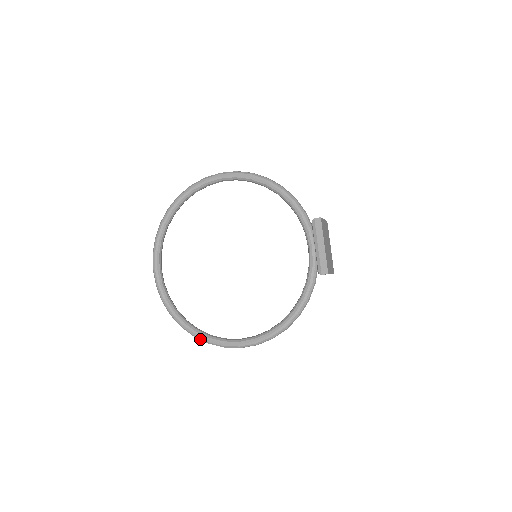
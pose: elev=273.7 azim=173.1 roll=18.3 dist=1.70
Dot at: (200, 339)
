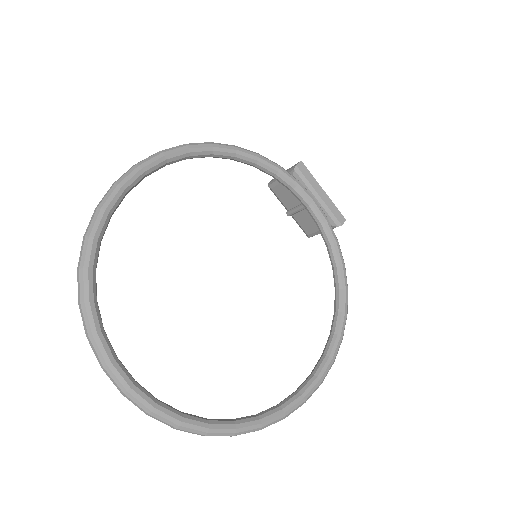
Dot at: (271, 424)
